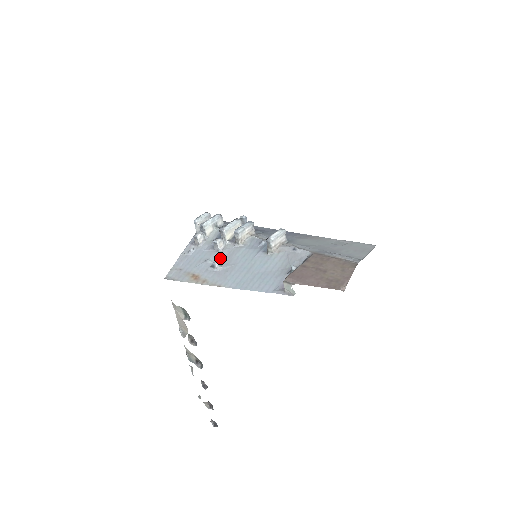
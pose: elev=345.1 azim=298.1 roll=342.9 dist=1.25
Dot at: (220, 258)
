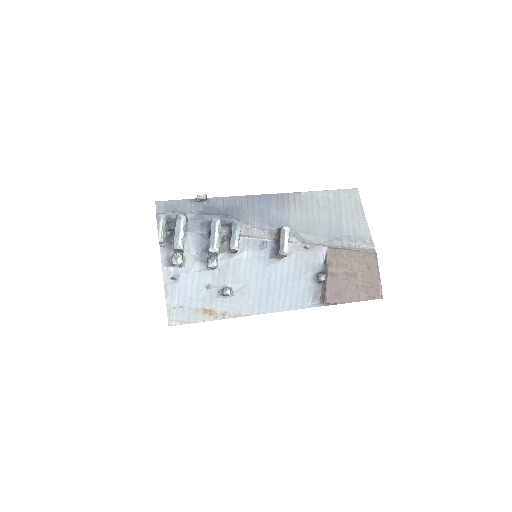
Dot at: (223, 279)
